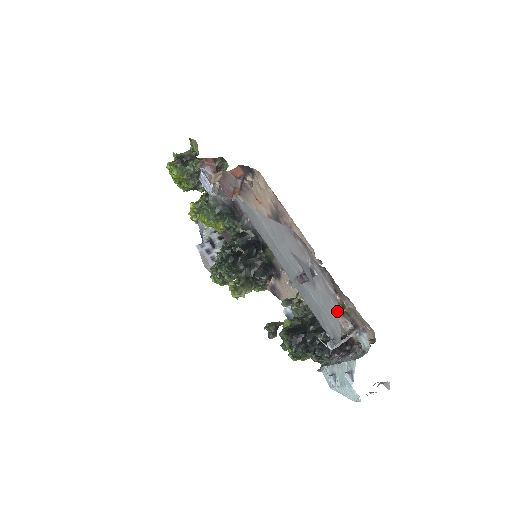
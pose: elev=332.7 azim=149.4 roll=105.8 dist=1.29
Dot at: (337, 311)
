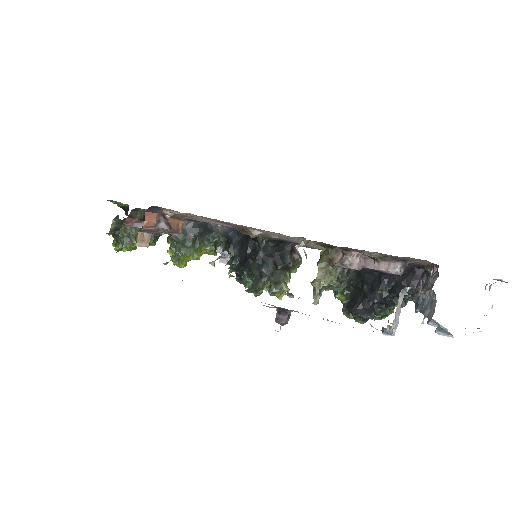
Dot at: occluded
